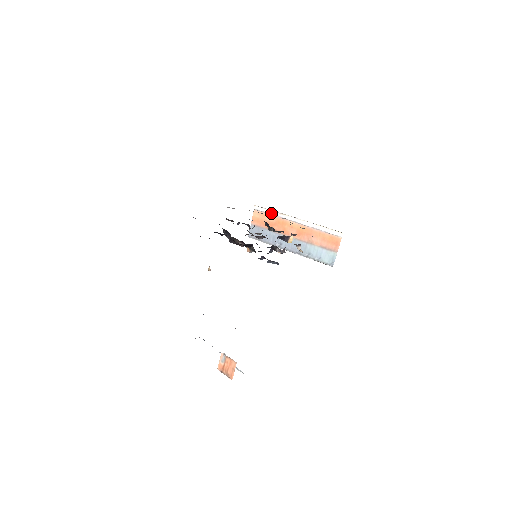
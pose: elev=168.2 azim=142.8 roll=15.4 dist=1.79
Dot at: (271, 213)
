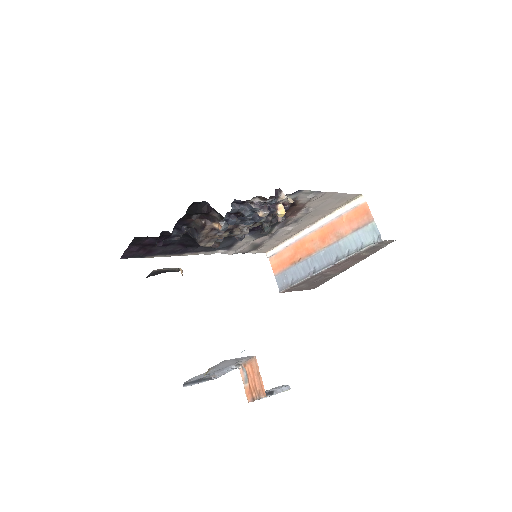
Dot at: (284, 246)
